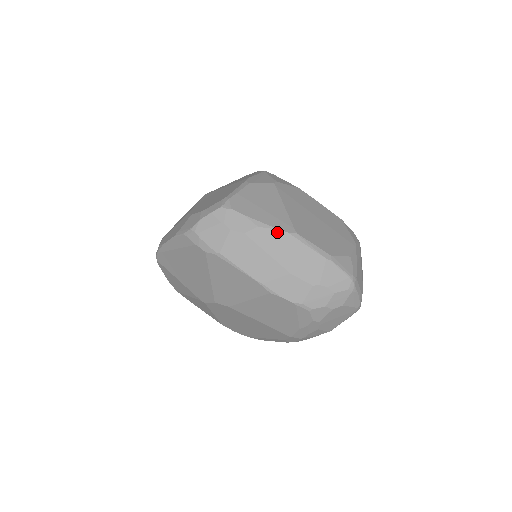
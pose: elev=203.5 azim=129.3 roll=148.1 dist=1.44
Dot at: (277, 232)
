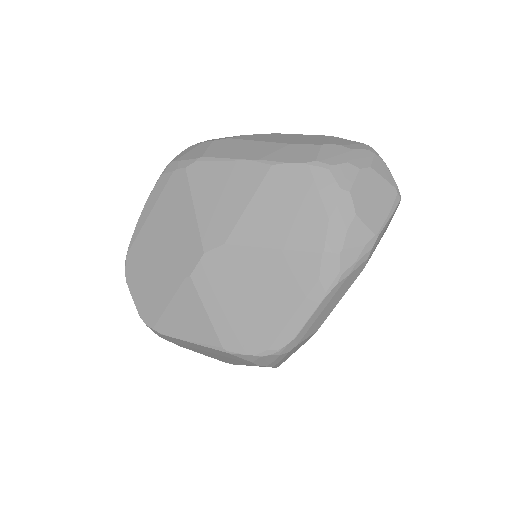
Dot at: (265, 134)
